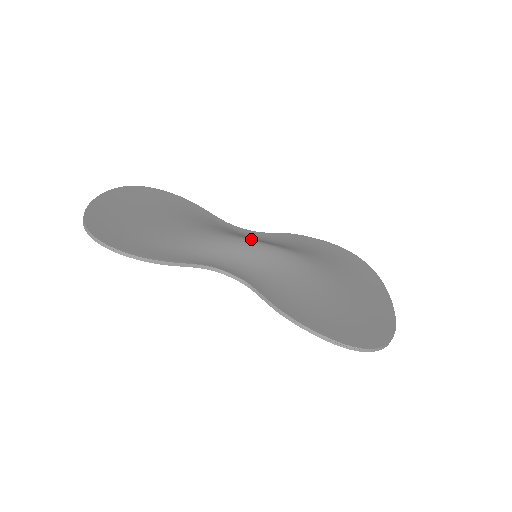
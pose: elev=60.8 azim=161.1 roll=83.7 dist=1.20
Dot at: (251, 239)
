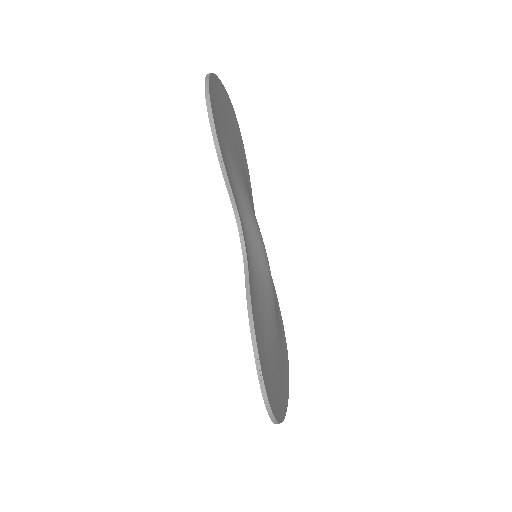
Dot at: occluded
